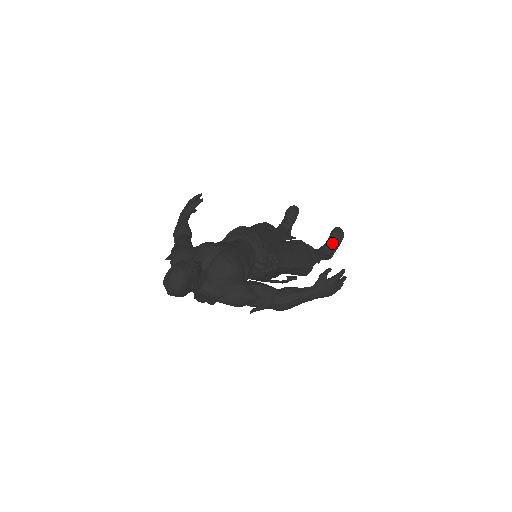
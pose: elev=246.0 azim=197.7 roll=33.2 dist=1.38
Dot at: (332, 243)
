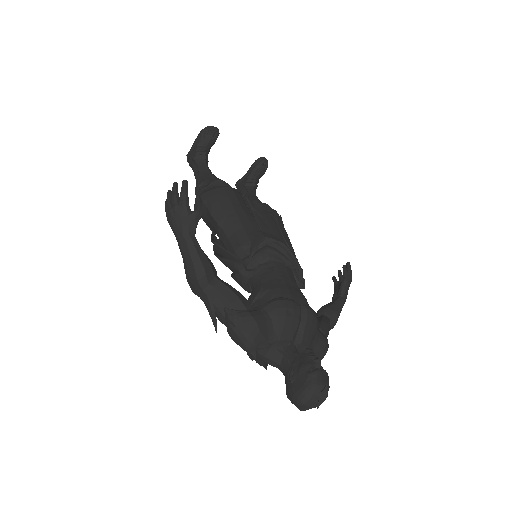
Dot at: (258, 178)
